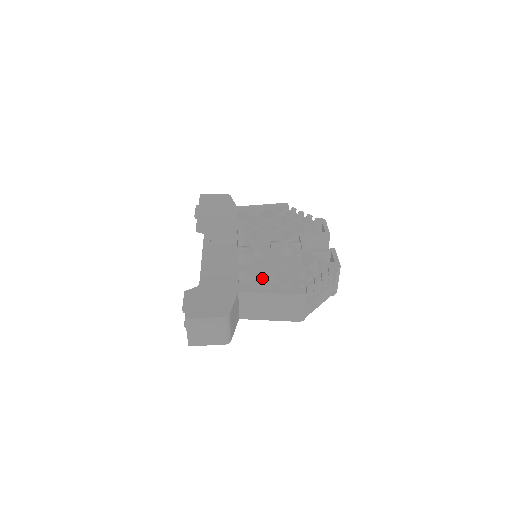
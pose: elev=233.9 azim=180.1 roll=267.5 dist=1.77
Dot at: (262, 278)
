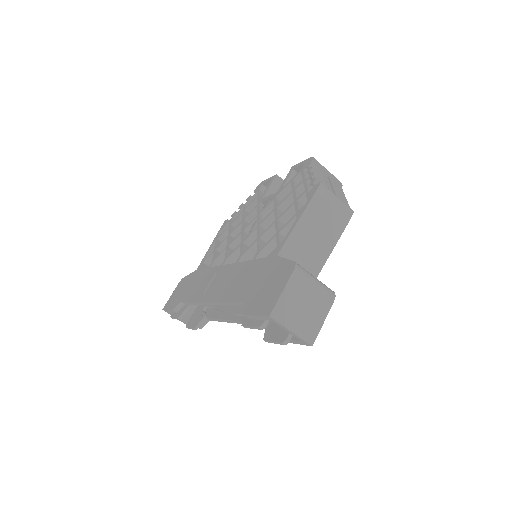
Dot at: (278, 231)
